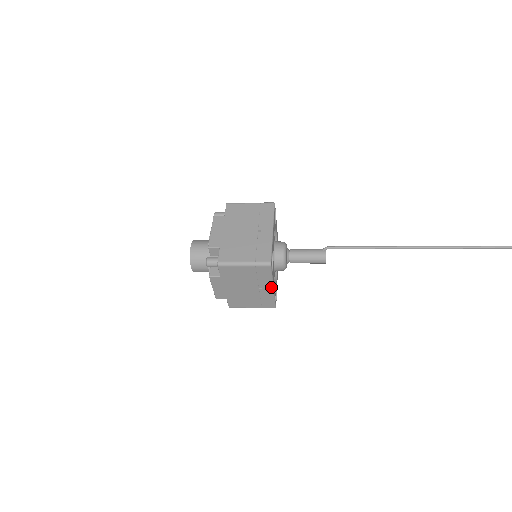
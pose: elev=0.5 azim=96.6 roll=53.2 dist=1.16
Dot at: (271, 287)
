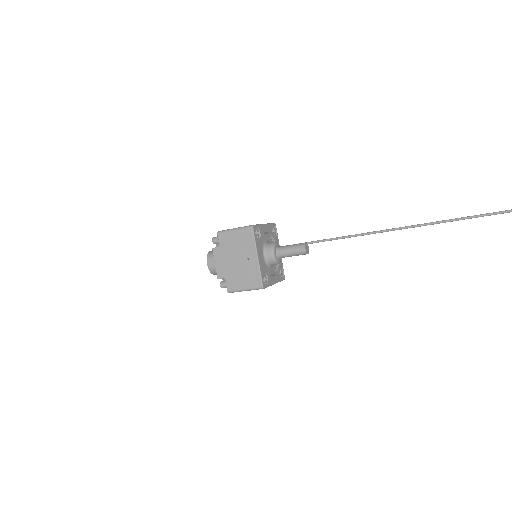
Dot at: (256, 255)
